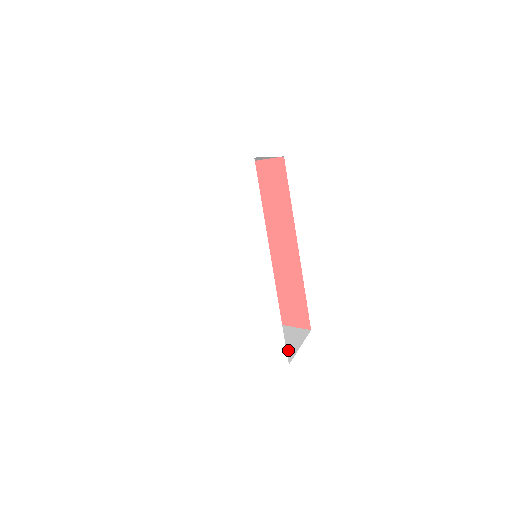
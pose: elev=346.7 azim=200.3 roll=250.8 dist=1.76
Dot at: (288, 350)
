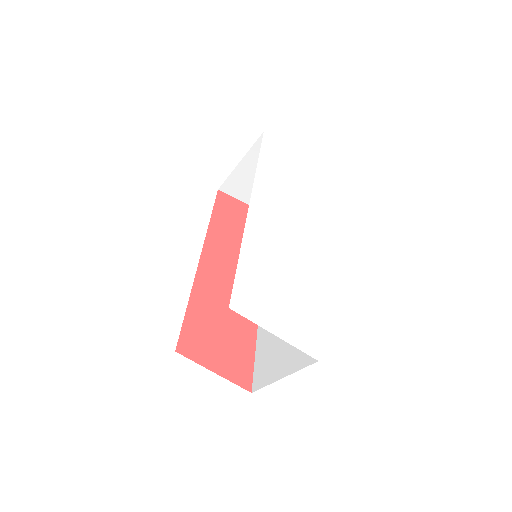
Dot at: occluded
